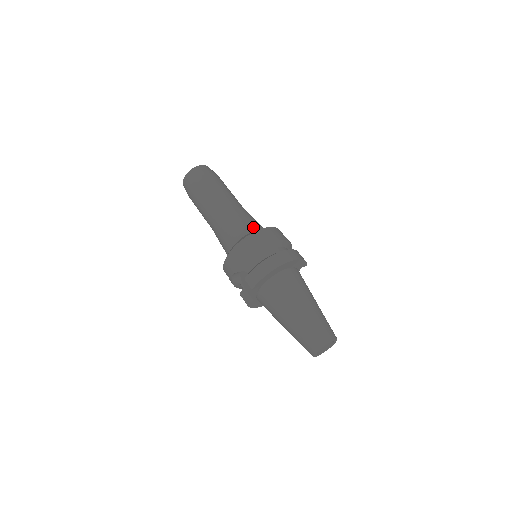
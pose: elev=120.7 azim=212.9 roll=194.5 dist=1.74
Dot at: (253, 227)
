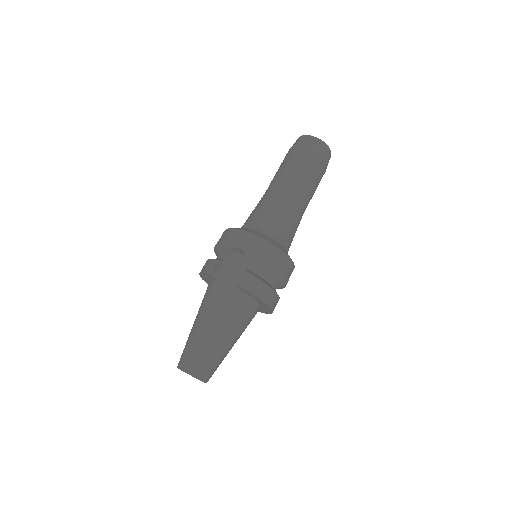
Dot at: occluded
